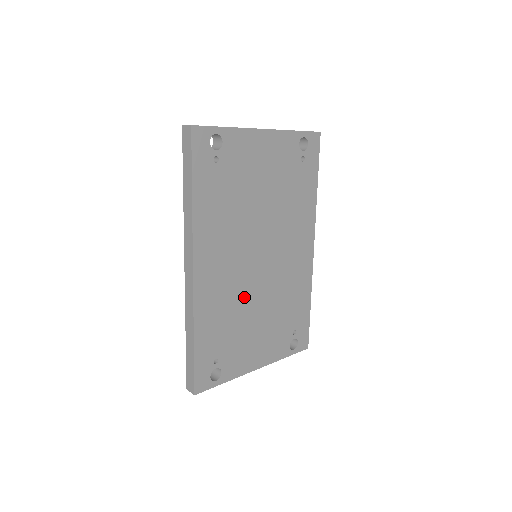
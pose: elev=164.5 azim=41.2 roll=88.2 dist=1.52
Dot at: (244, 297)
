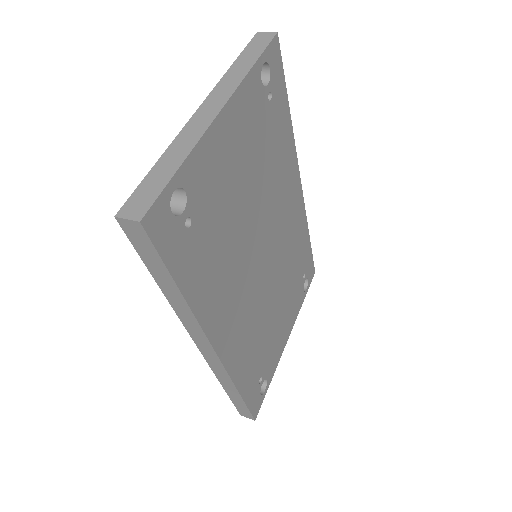
Dot at: (263, 308)
